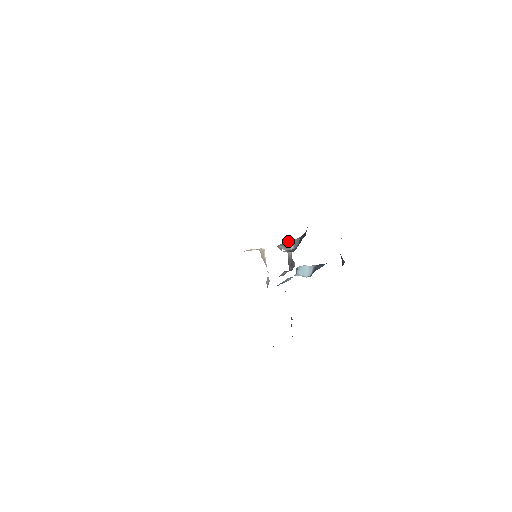
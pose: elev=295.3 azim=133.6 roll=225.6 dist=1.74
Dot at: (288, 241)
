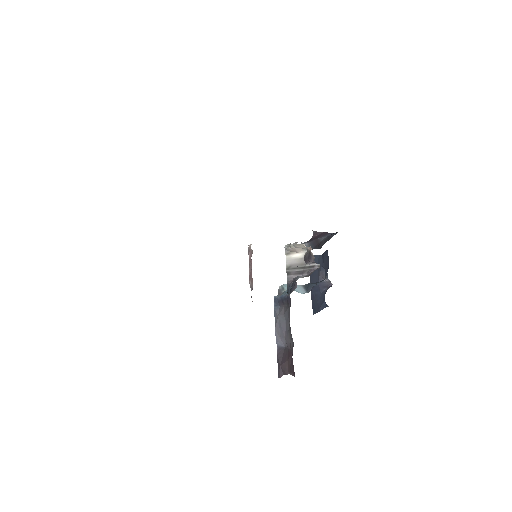
Dot at: occluded
